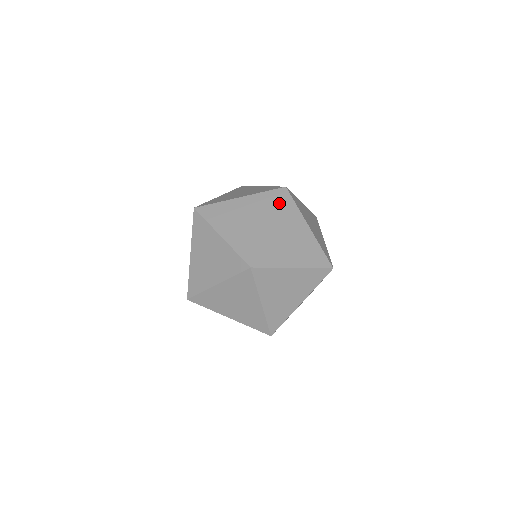
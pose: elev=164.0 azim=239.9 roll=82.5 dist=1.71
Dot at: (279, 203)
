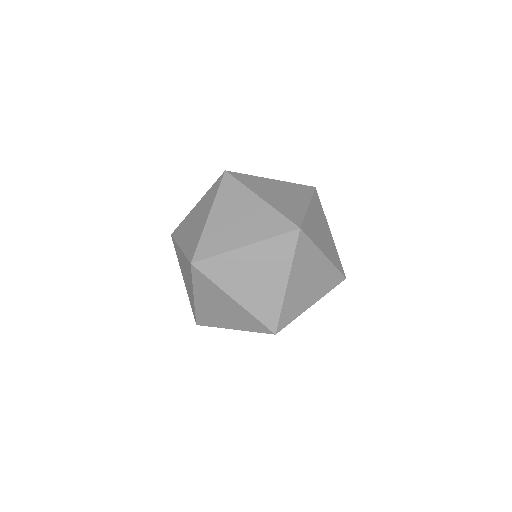
Dot at: (295, 252)
